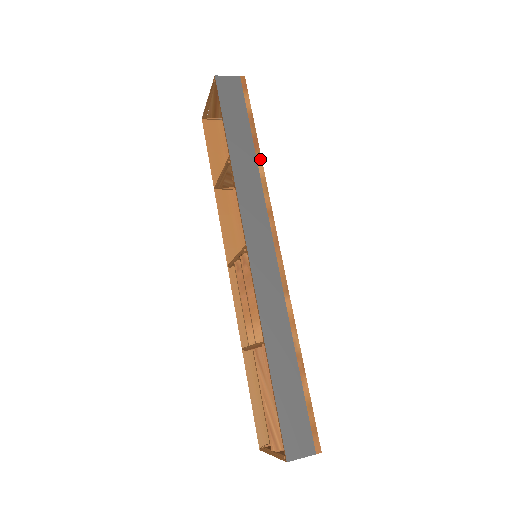
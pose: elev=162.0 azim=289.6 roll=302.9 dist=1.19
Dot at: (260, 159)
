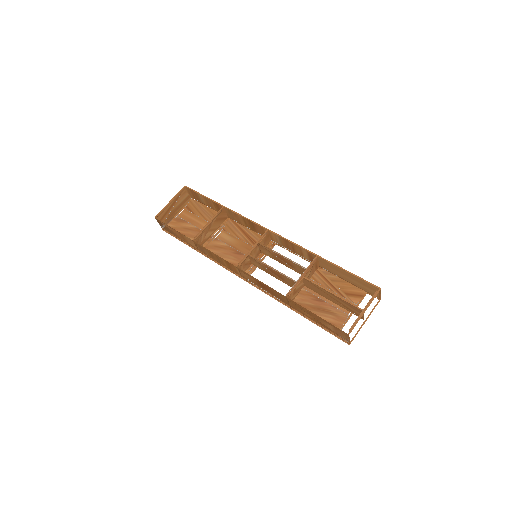
Dot at: (231, 218)
